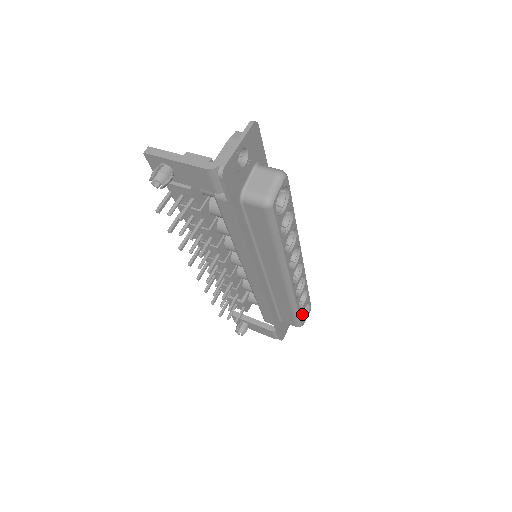
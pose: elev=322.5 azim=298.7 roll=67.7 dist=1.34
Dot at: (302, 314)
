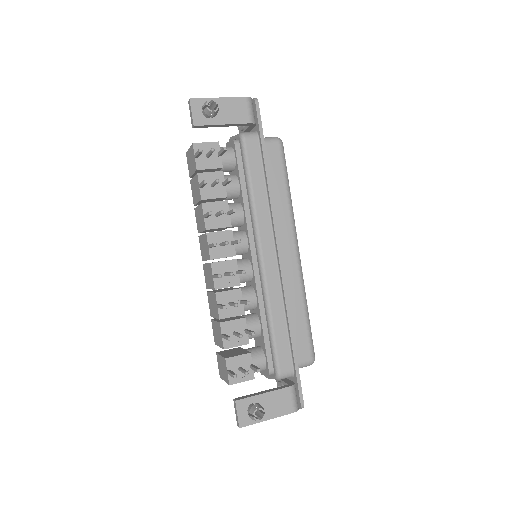
Dot at: occluded
